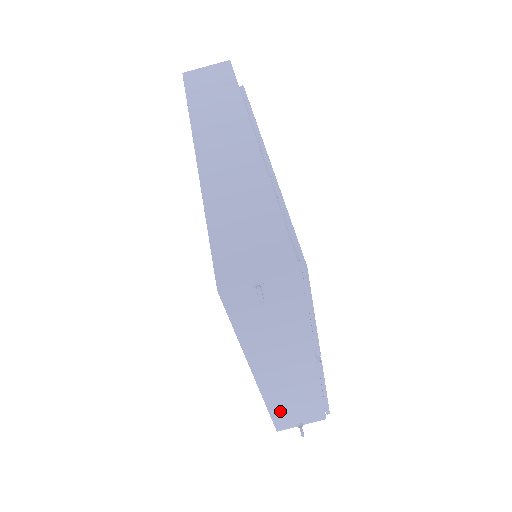
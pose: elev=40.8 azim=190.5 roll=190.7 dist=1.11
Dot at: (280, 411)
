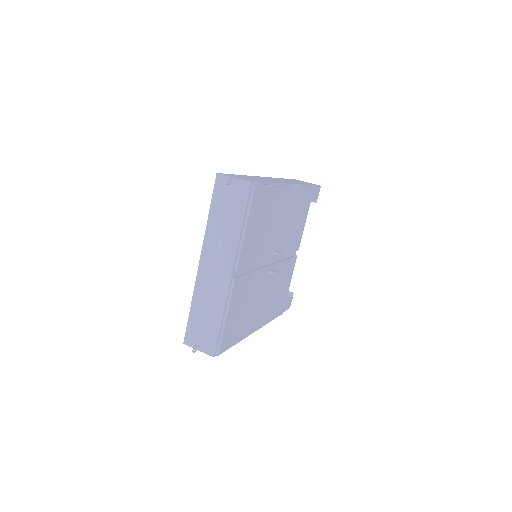
Dot at: (195, 315)
